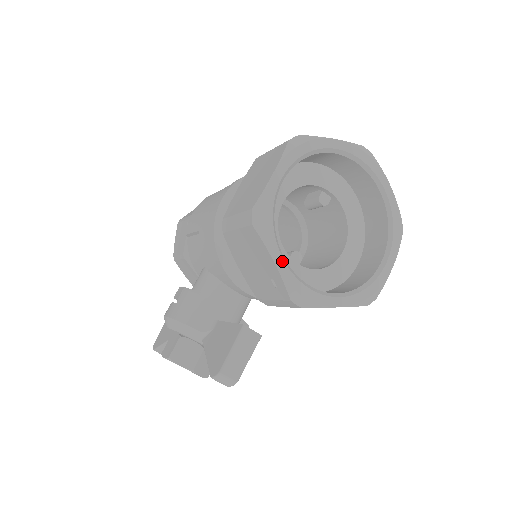
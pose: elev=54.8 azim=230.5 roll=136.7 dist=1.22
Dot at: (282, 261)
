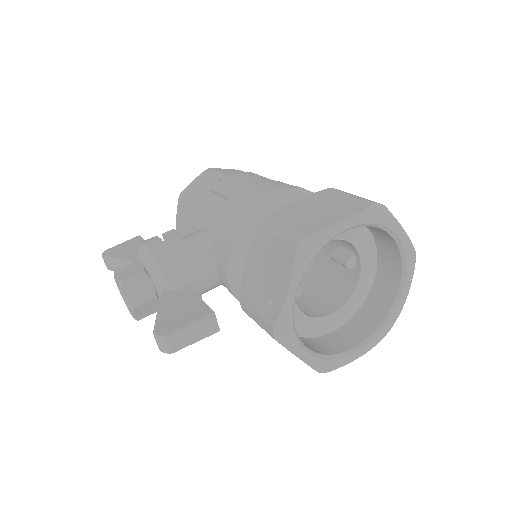
Dot at: (294, 294)
